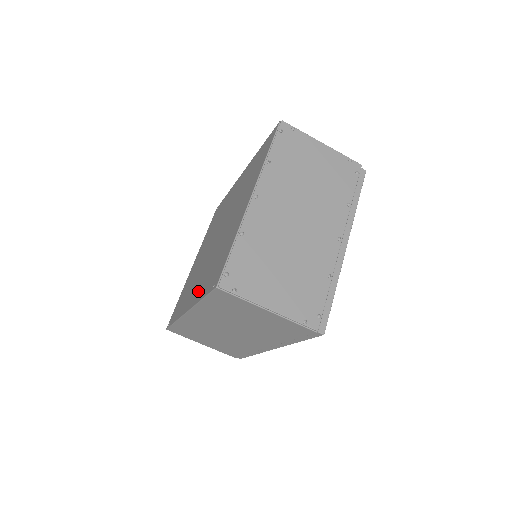
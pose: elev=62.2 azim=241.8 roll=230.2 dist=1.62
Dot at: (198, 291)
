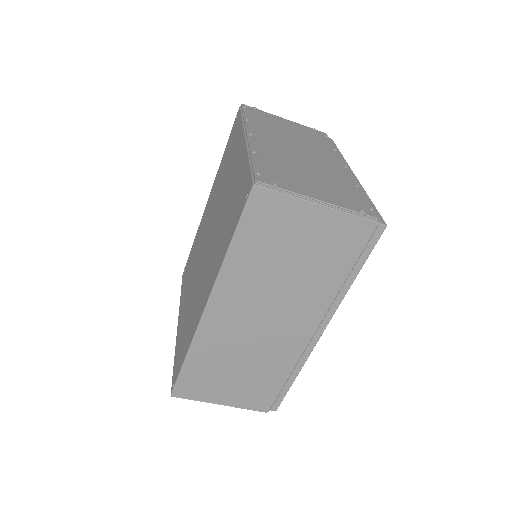
Dot at: (215, 265)
